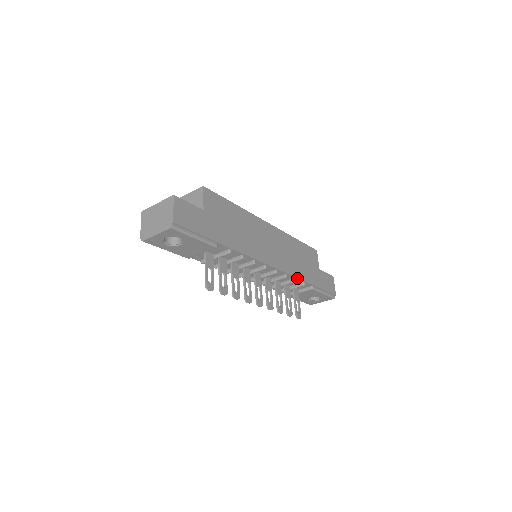
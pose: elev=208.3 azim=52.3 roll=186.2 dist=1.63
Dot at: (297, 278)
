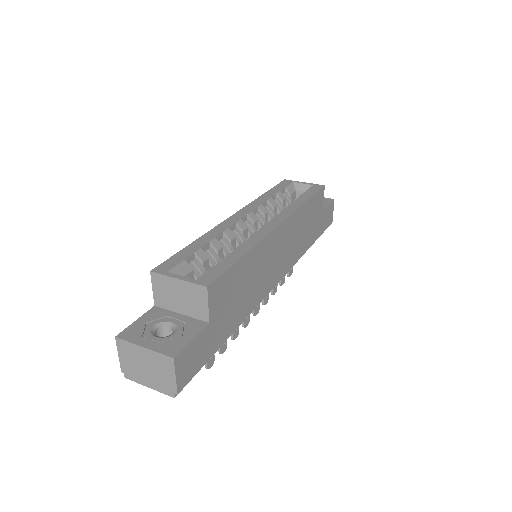
Dot at: (300, 257)
